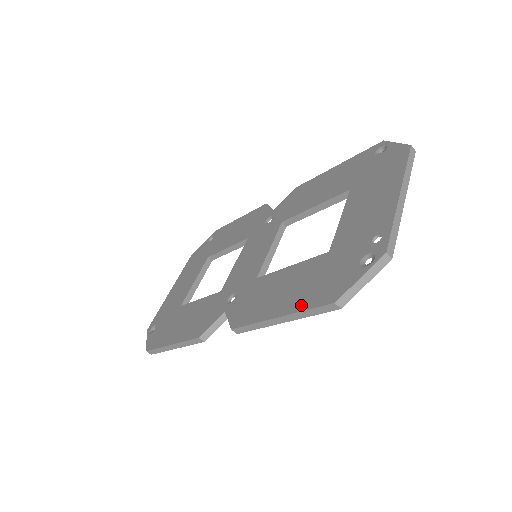
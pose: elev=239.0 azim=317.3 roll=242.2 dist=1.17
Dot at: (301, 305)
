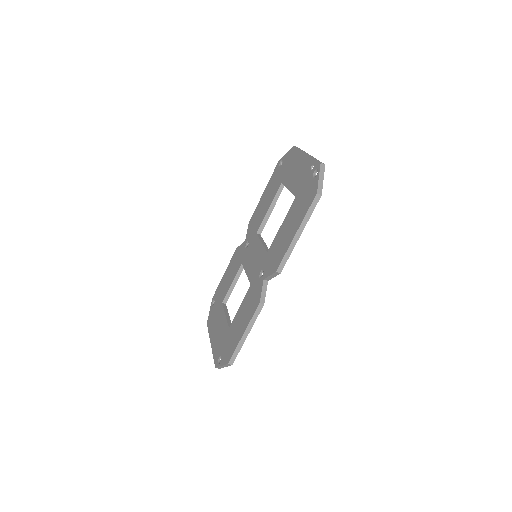
Dot at: (303, 216)
